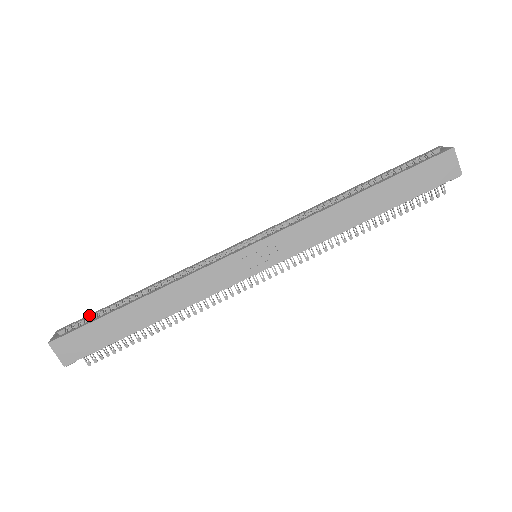
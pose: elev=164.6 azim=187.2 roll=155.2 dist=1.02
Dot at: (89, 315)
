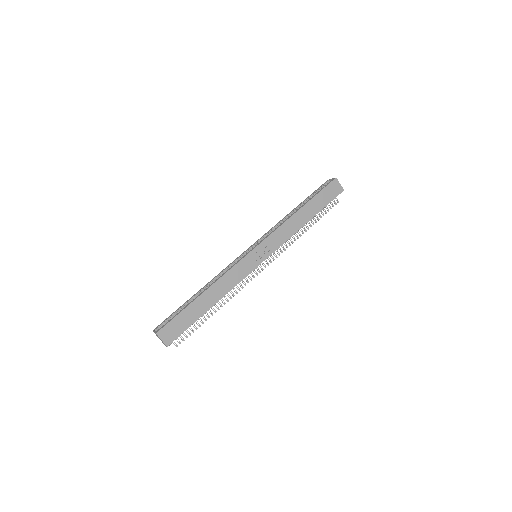
Dot at: (170, 315)
